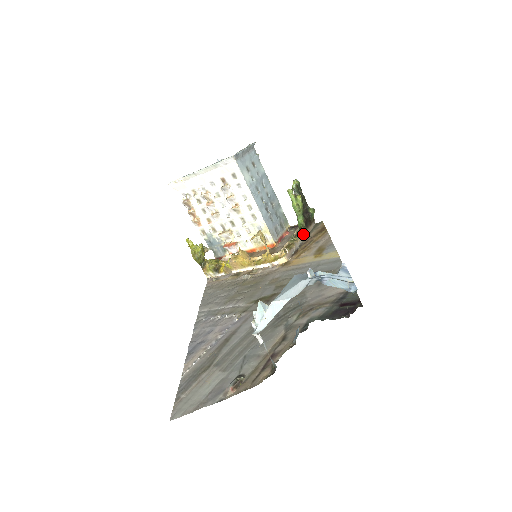
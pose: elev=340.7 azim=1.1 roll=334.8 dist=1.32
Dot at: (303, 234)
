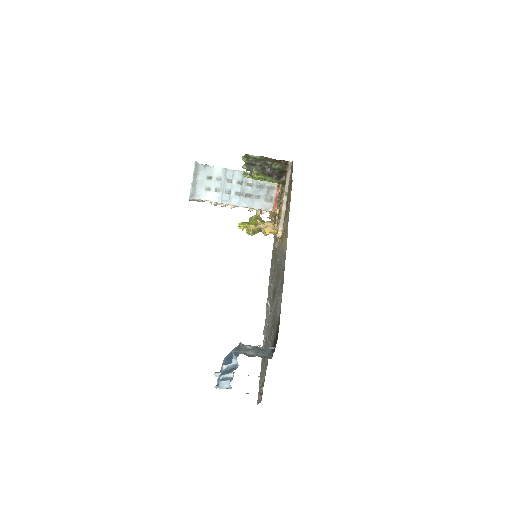
Dot at: (284, 190)
